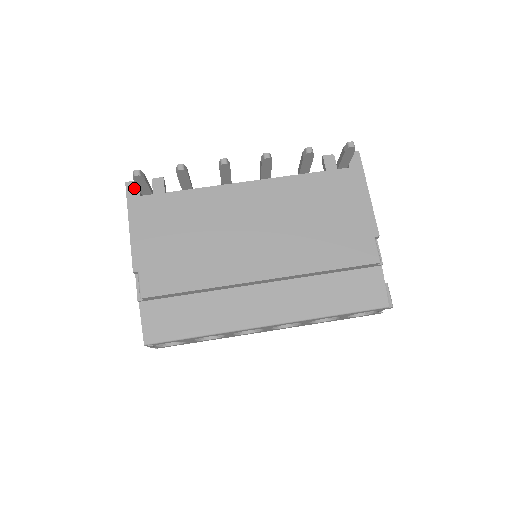
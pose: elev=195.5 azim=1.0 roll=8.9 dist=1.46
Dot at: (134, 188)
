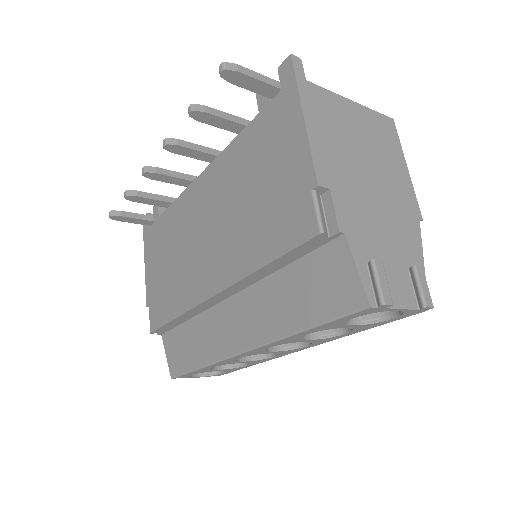
Dot at: occluded
